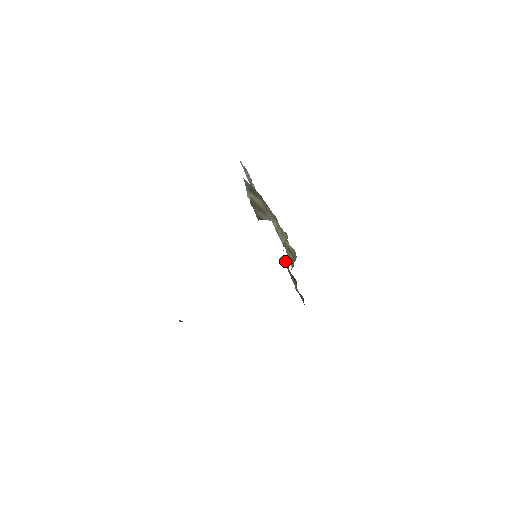
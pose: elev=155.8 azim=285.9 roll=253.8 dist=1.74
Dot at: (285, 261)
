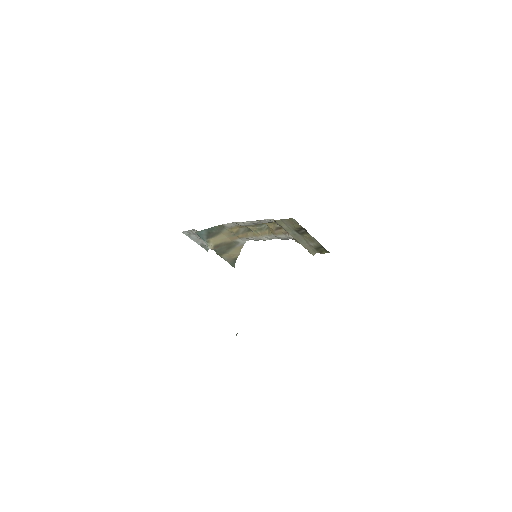
Dot at: (282, 223)
